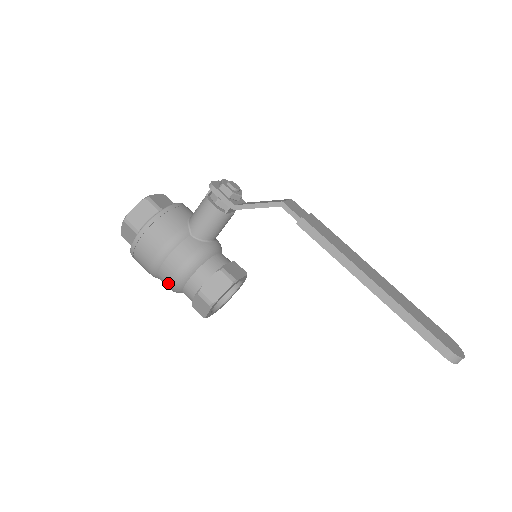
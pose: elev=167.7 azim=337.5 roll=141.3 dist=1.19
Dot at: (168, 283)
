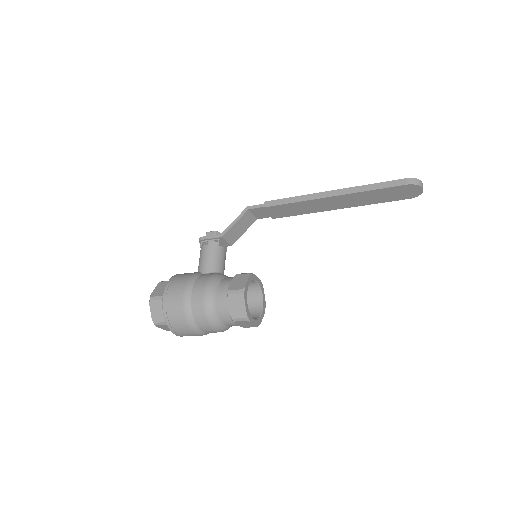
Dot at: (203, 310)
